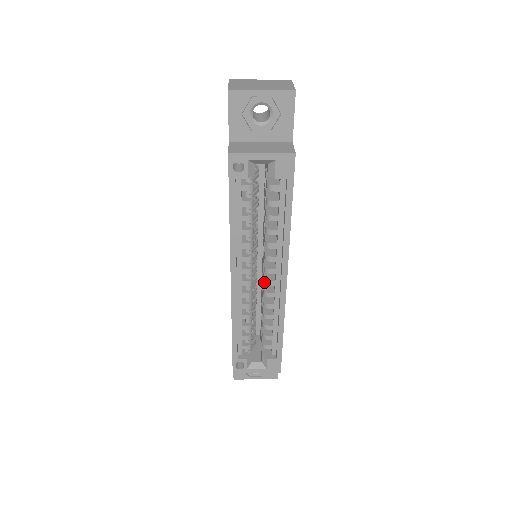
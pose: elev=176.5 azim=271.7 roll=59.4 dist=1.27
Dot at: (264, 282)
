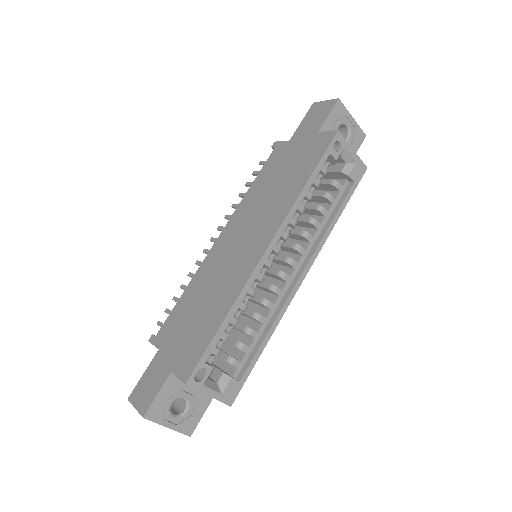
Dot at: (279, 273)
